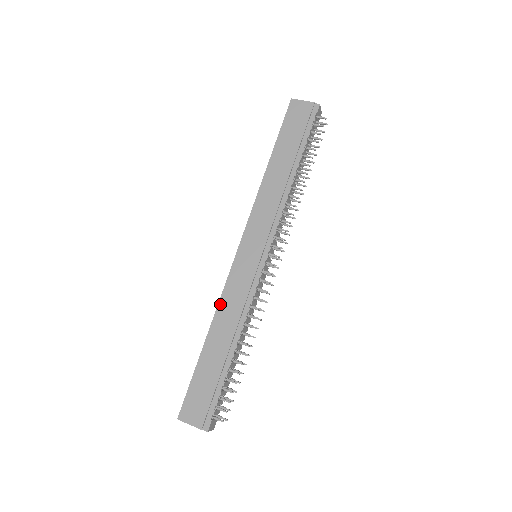
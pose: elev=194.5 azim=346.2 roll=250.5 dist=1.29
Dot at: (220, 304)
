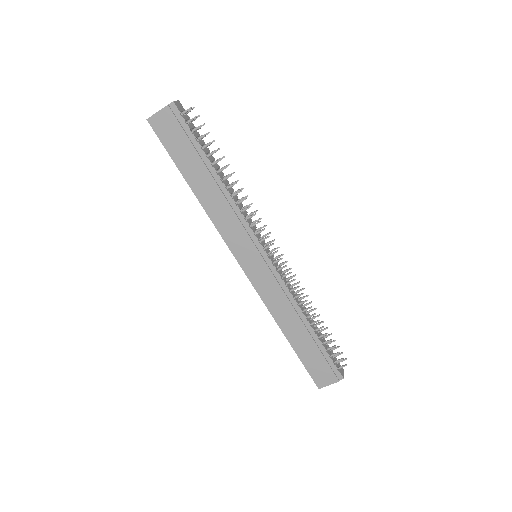
Dot at: (270, 310)
